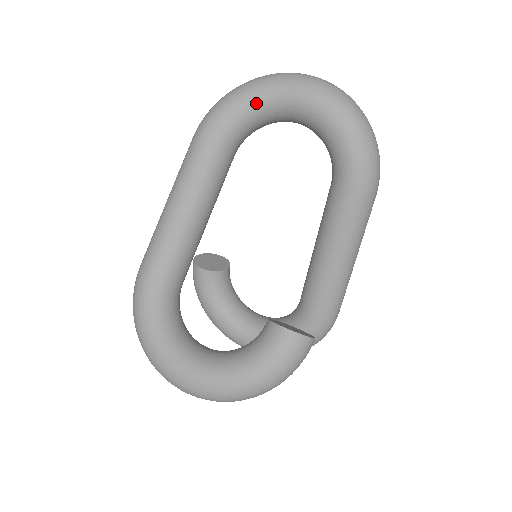
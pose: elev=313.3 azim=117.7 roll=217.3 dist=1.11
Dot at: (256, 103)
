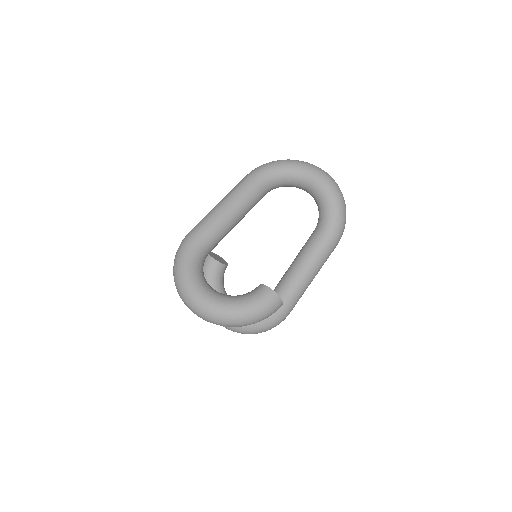
Dot at: (290, 171)
